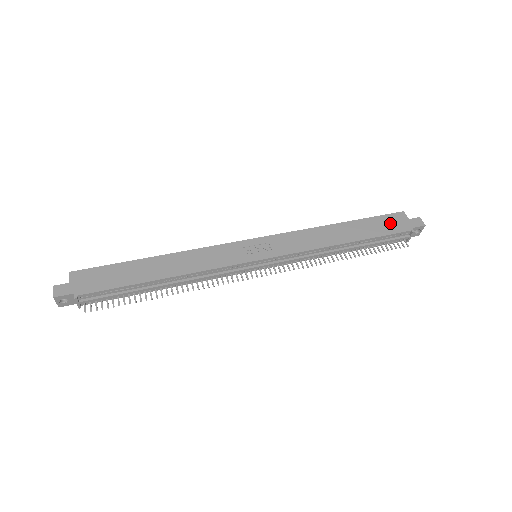
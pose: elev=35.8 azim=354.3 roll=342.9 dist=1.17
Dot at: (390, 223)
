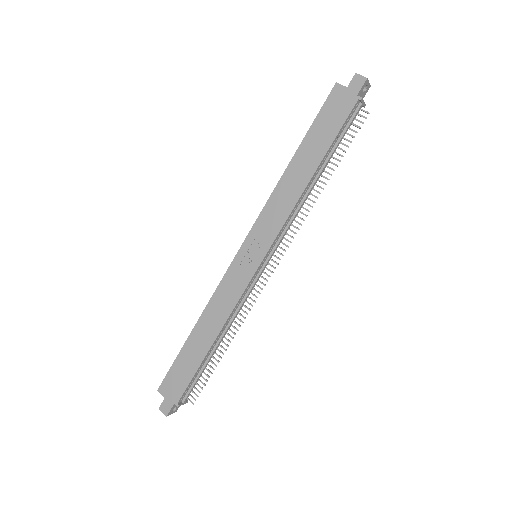
Dot at: (333, 112)
